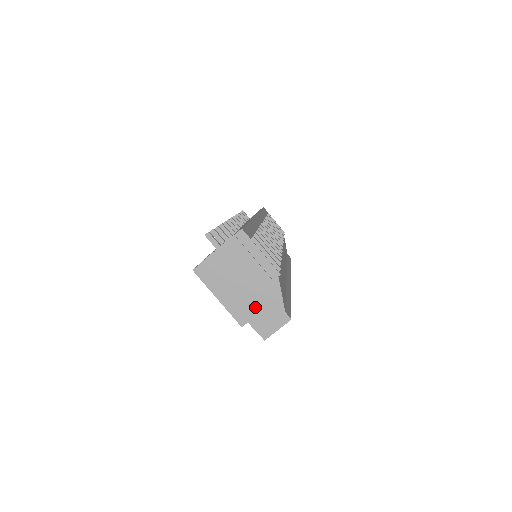
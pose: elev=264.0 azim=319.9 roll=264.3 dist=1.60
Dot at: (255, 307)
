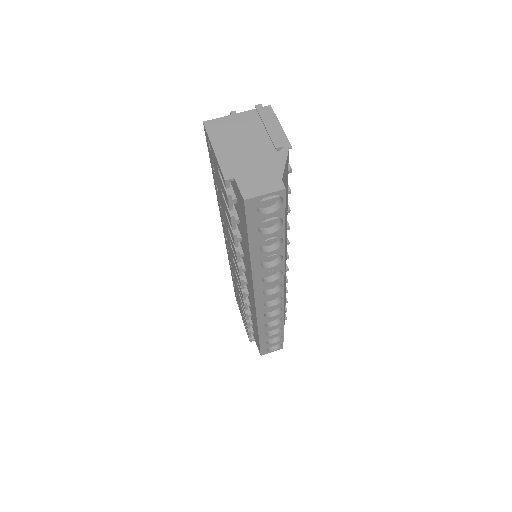
Dot at: (250, 167)
